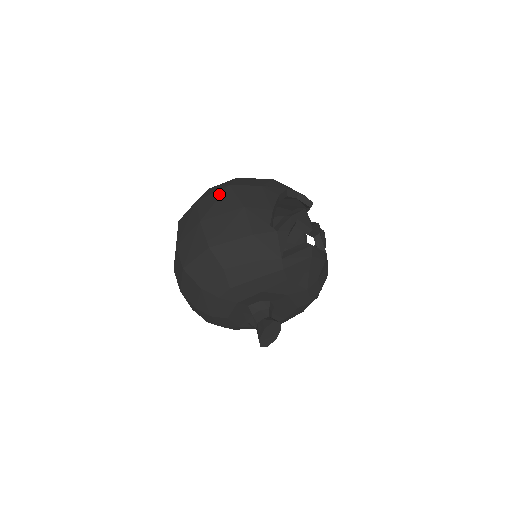
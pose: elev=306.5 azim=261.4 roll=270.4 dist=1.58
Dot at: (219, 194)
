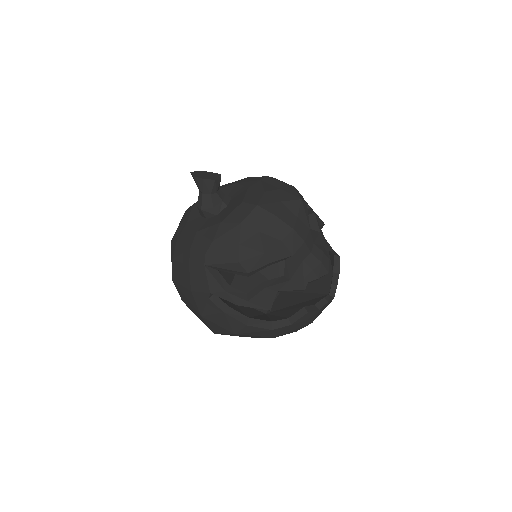
Dot at: occluded
